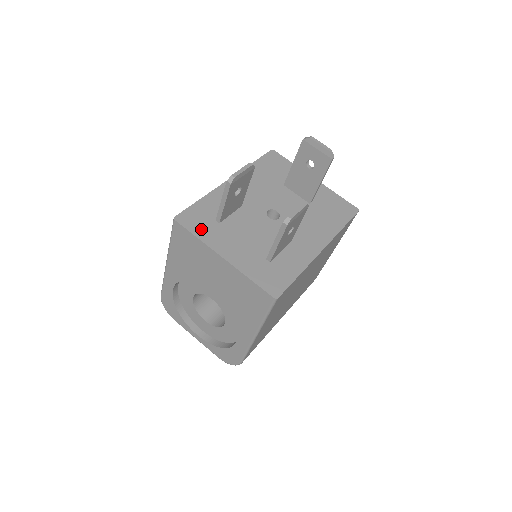
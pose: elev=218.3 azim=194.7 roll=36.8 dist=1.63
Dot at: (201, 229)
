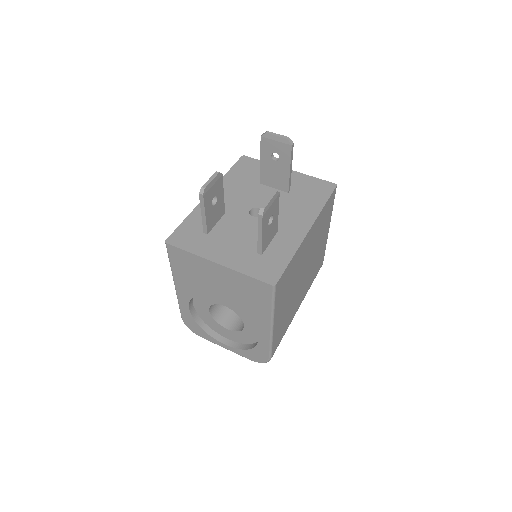
Dot at: (192, 244)
